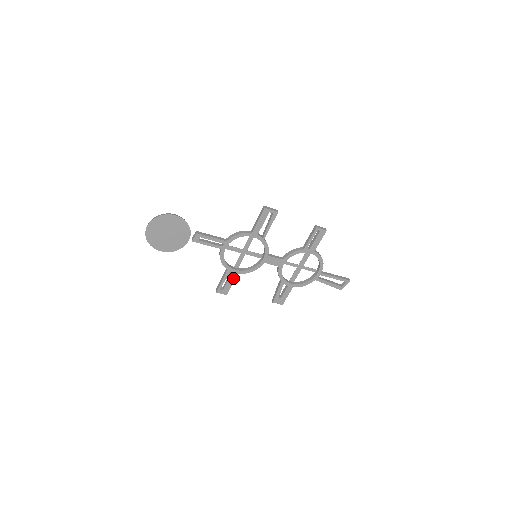
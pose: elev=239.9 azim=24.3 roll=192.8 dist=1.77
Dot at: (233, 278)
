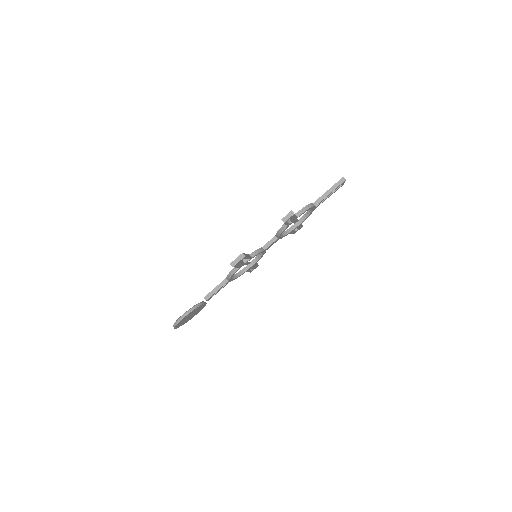
Dot at: (254, 266)
